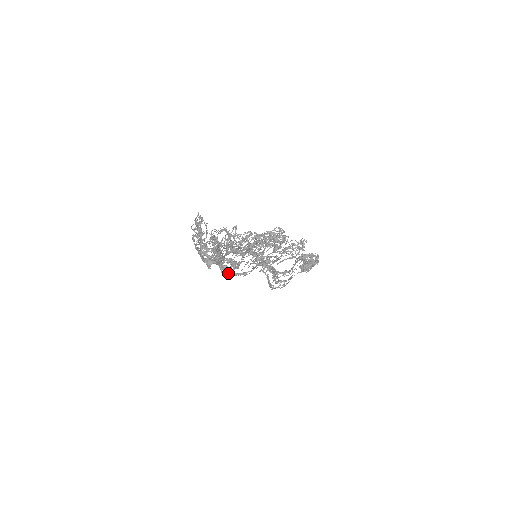
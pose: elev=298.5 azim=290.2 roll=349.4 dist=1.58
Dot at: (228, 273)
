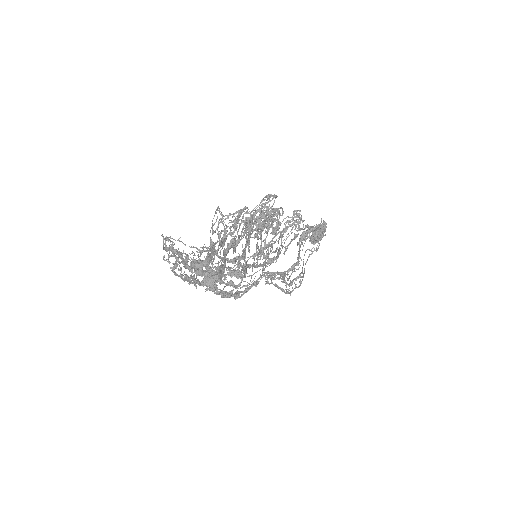
Dot at: (236, 294)
